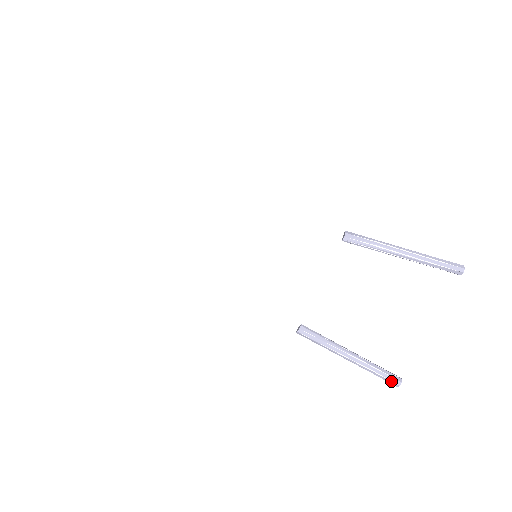
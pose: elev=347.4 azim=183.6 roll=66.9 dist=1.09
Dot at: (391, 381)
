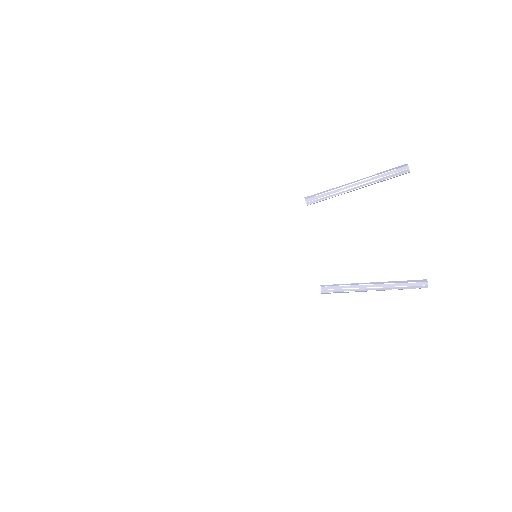
Dot at: (418, 286)
